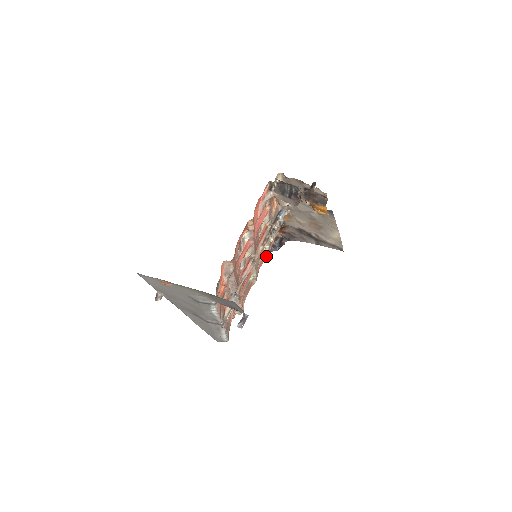
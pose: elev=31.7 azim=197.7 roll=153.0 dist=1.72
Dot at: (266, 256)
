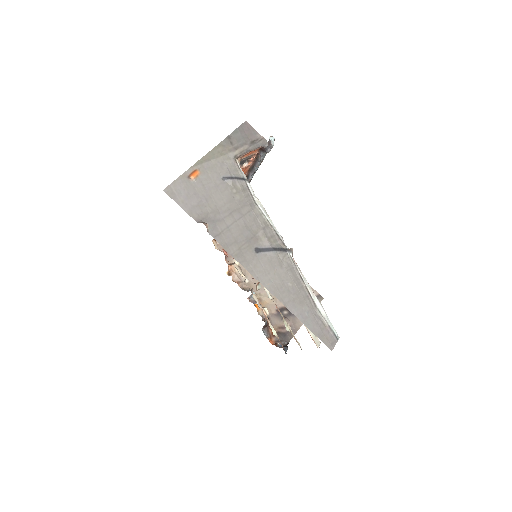
Dot at: occluded
